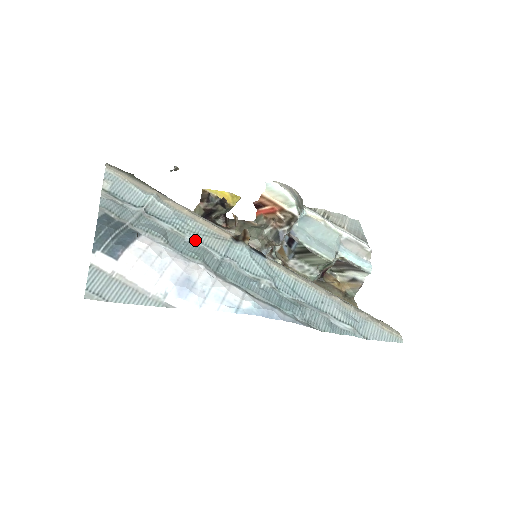
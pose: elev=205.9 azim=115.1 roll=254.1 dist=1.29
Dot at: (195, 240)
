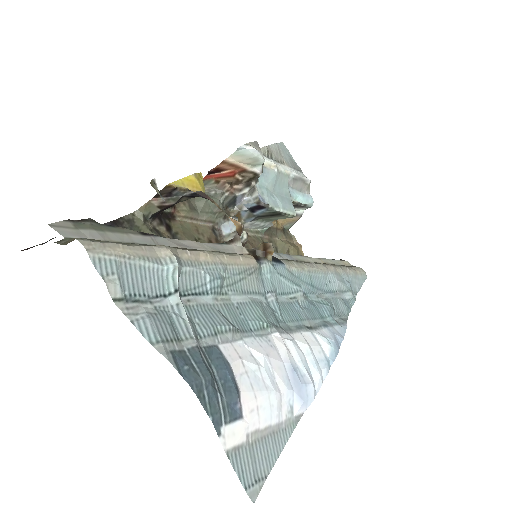
Dot at: (239, 295)
